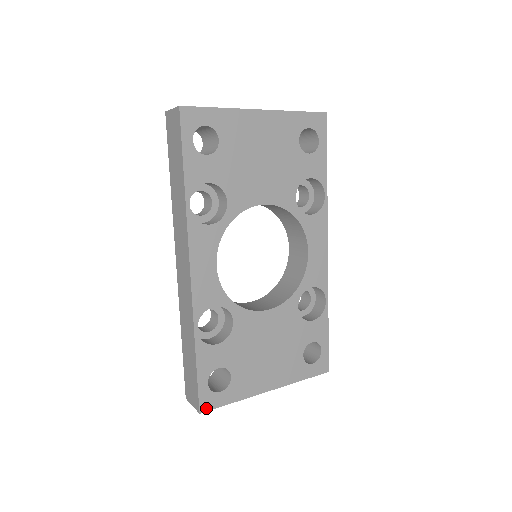
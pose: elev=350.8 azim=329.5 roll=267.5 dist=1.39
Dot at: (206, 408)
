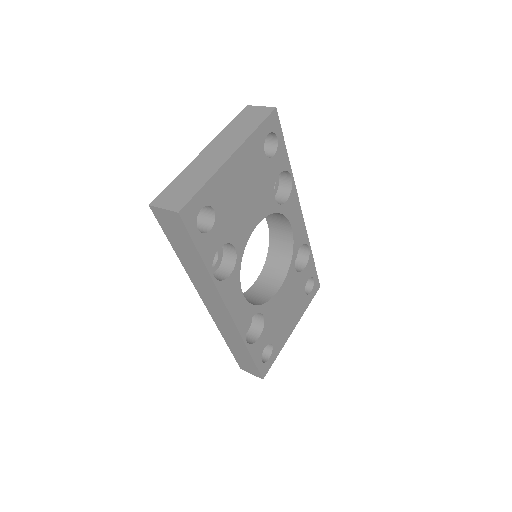
Dot at: (265, 373)
